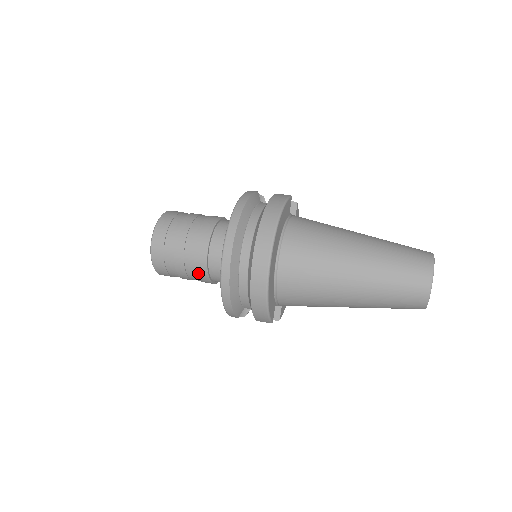
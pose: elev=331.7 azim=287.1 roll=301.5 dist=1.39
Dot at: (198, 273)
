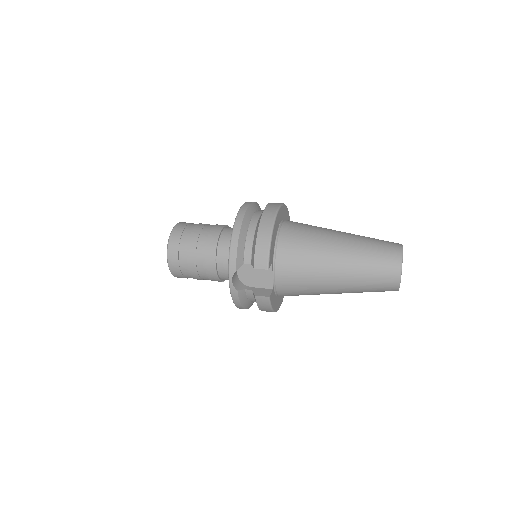
Dot at: (208, 244)
